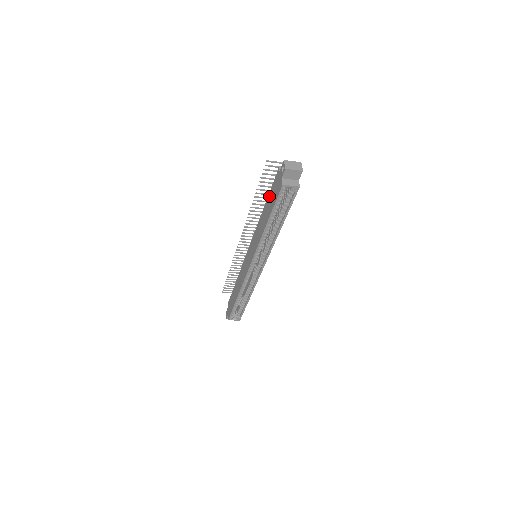
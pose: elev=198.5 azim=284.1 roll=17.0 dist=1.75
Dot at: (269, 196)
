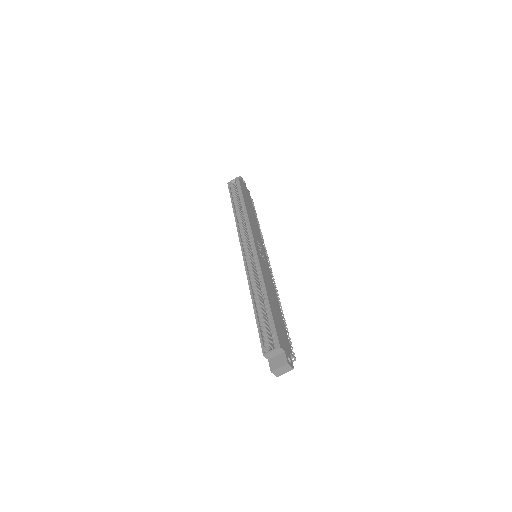
Dot at: occluded
